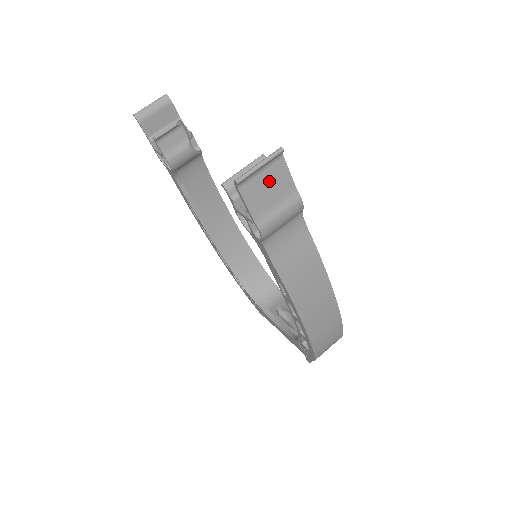
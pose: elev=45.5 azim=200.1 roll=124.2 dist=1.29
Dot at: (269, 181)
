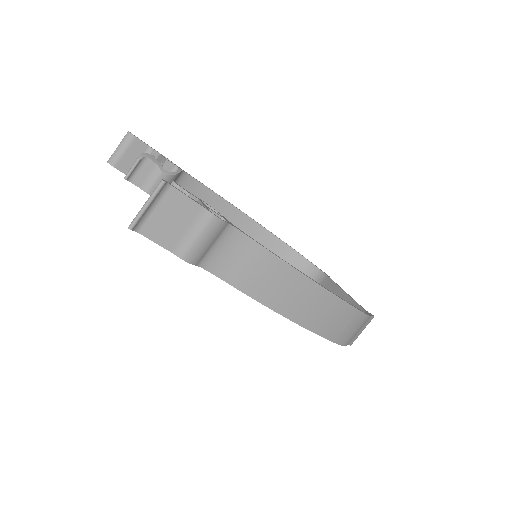
Dot at: (168, 213)
